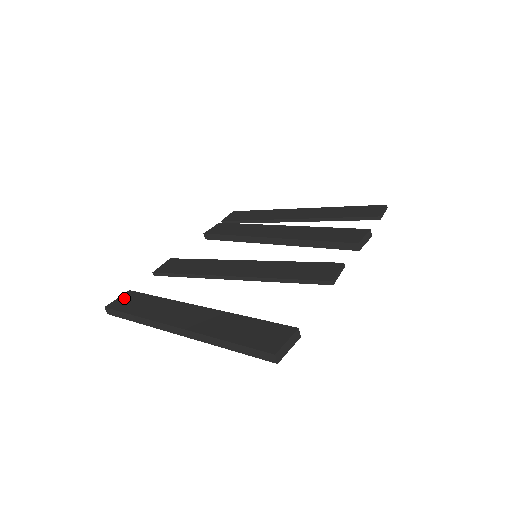
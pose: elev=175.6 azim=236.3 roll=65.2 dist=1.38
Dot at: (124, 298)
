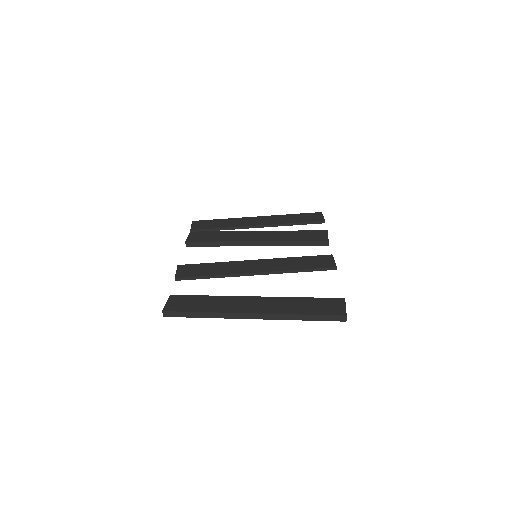
Dot at: (174, 301)
